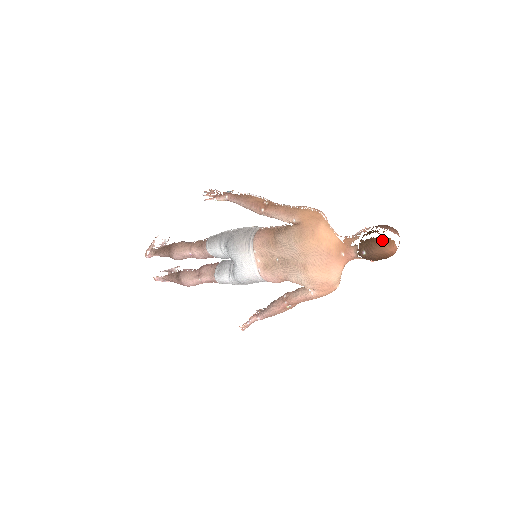
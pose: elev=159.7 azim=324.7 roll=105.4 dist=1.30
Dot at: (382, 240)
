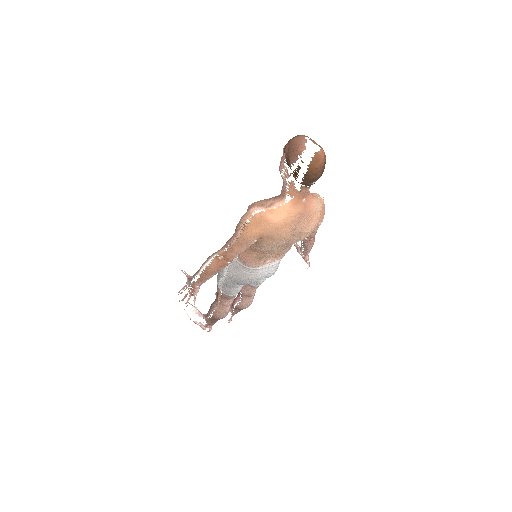
Dot at: (312, 168)
